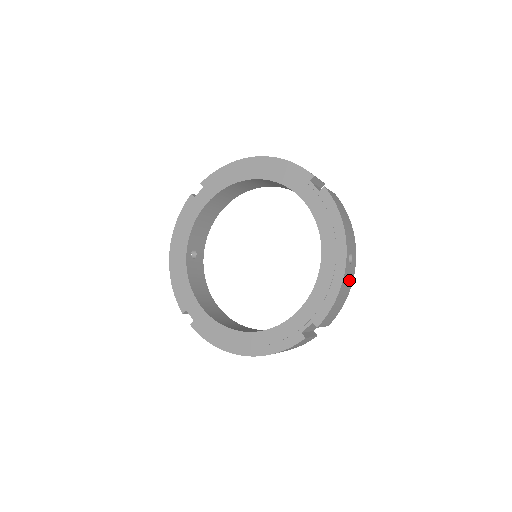
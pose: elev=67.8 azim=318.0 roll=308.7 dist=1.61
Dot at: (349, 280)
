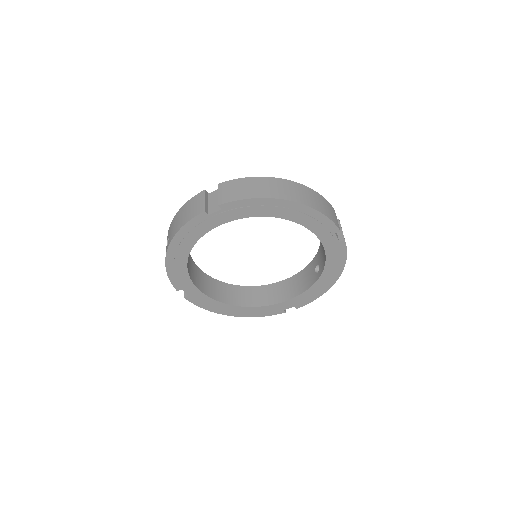
Dot at: occluded
